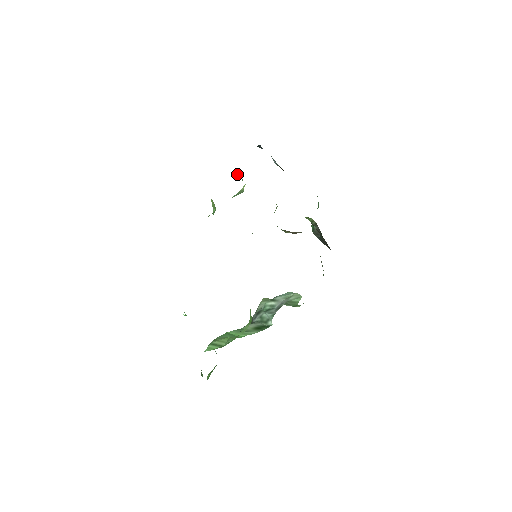
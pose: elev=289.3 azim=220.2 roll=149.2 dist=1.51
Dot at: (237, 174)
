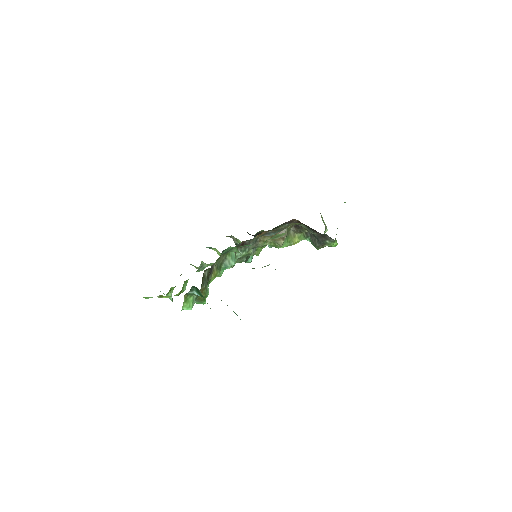
Dot at: (235, 241)
